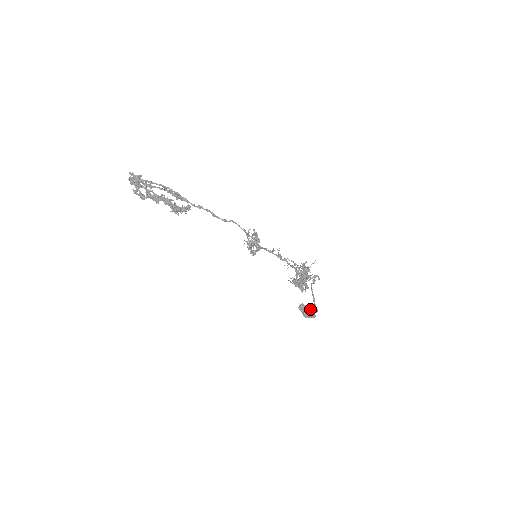
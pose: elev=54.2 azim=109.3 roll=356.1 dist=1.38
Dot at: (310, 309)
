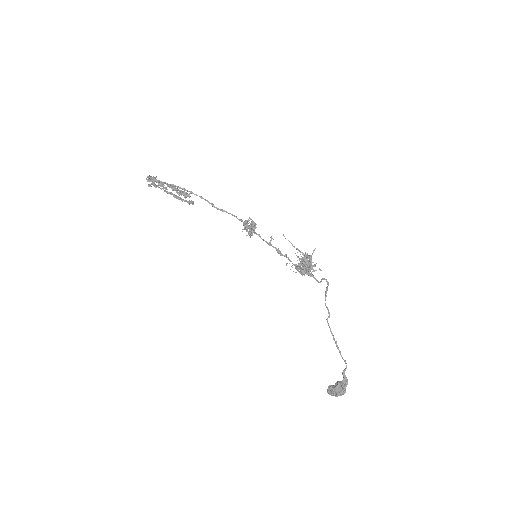
Dot at: occluded
